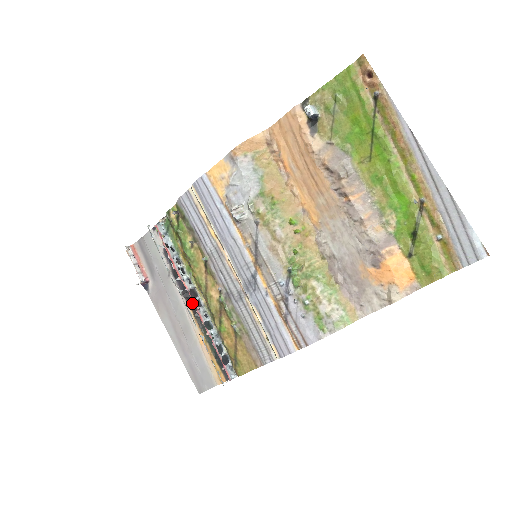
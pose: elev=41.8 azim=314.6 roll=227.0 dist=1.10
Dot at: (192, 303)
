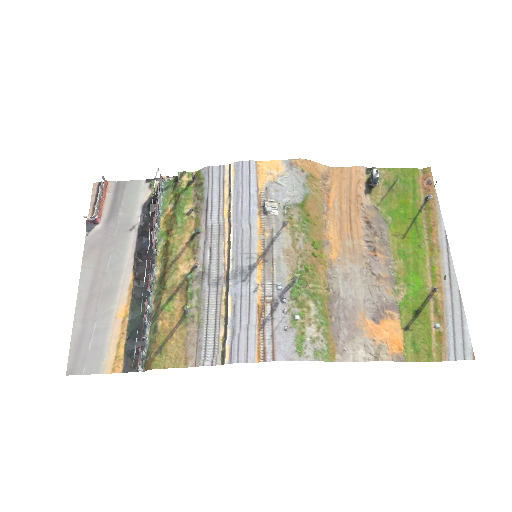
Dot at: (141, 268)
